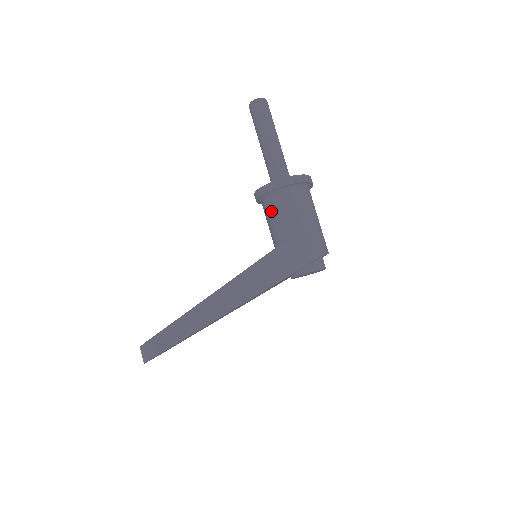
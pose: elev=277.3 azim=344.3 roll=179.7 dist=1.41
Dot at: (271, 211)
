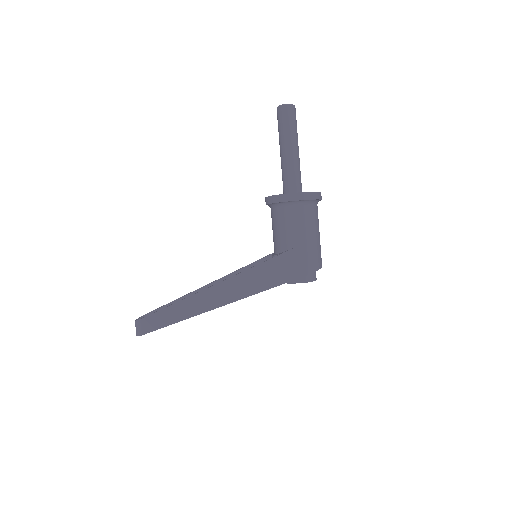
Dot at: (279, 219)
